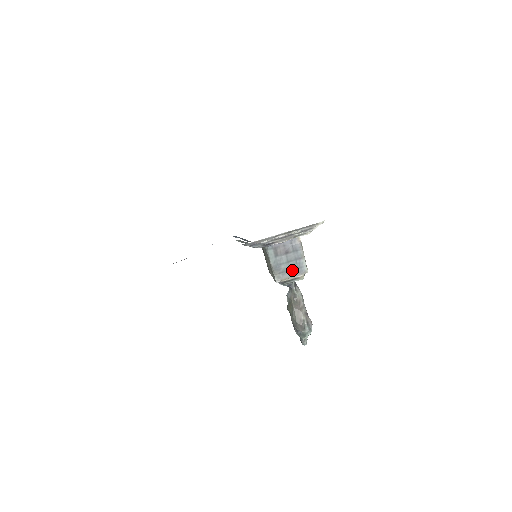
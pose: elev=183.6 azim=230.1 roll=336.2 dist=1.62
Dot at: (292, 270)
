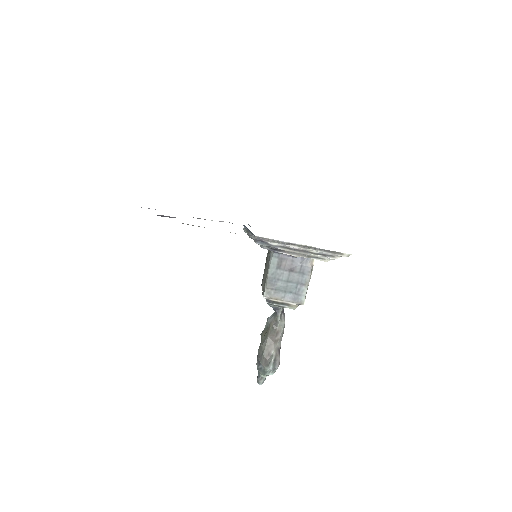
Dot at: (287, 293)
